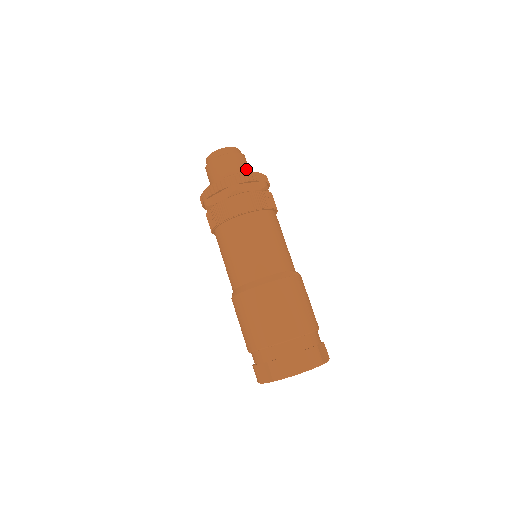
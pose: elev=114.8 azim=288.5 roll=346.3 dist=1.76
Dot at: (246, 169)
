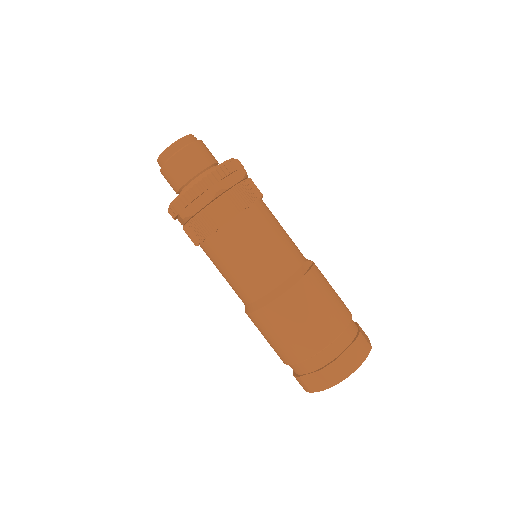
Dot at: (213, 158)
